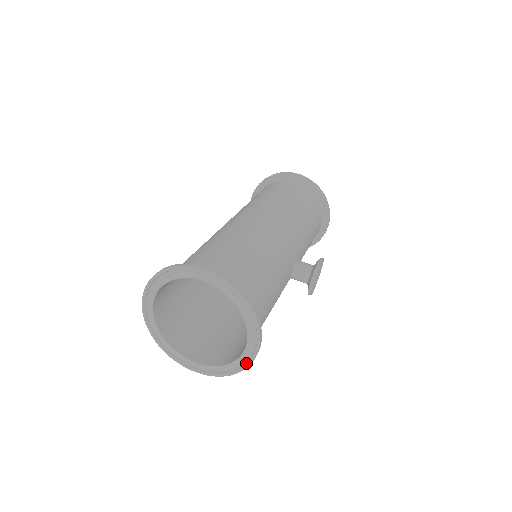
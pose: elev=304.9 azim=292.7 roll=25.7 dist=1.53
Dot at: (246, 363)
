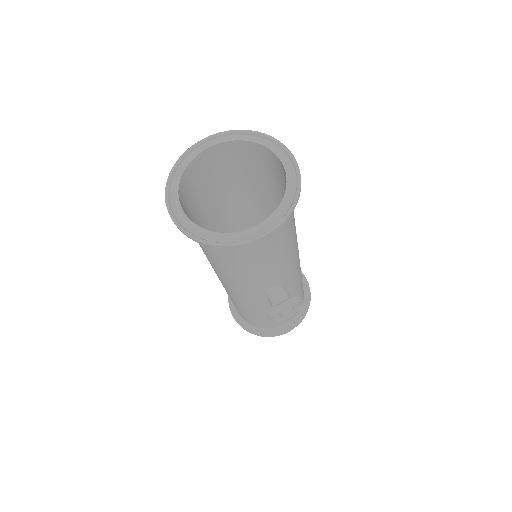
Dot at: (232, 242)
